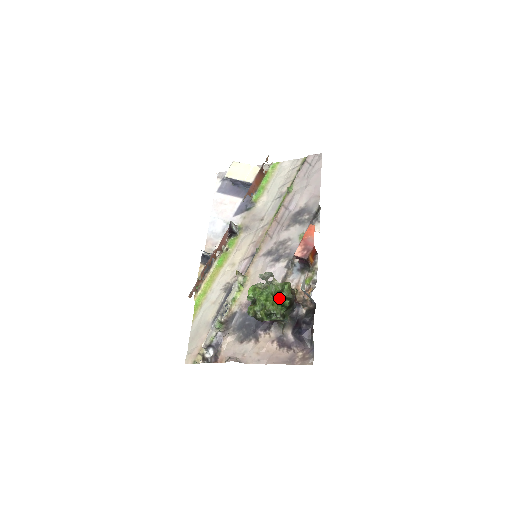
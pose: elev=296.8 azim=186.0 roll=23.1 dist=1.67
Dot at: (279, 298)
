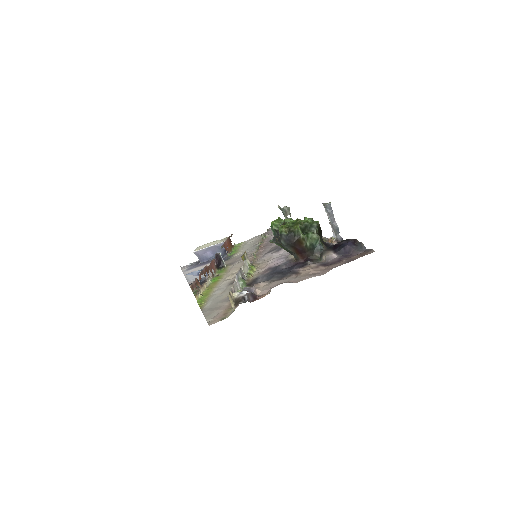
Dot at: occluded
